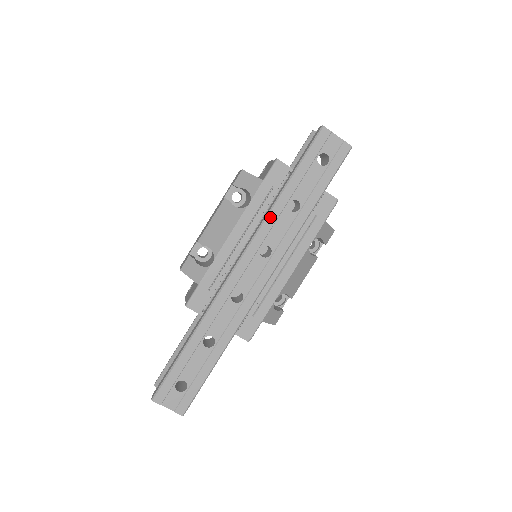
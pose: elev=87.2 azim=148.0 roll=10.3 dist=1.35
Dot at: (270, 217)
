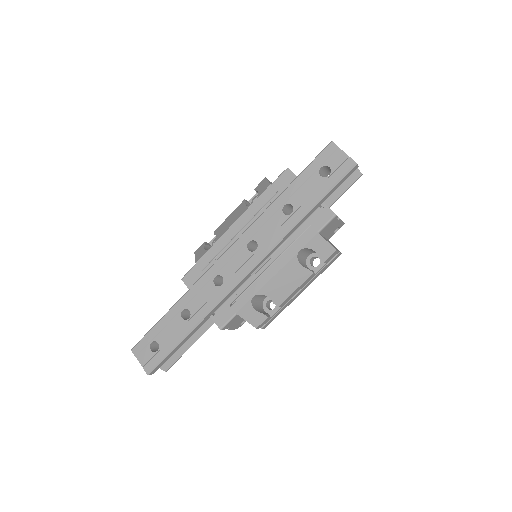
Dot at: (264, 215)
